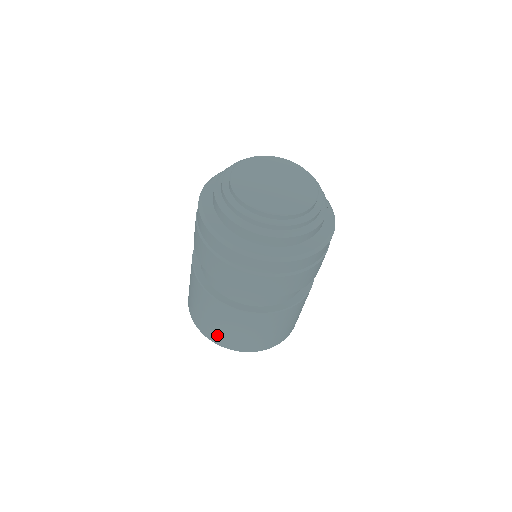
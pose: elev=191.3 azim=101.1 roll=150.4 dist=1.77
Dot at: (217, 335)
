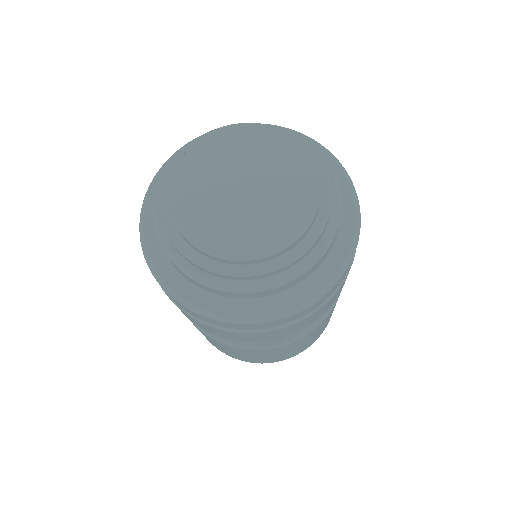
Dot at: (217, 347)
